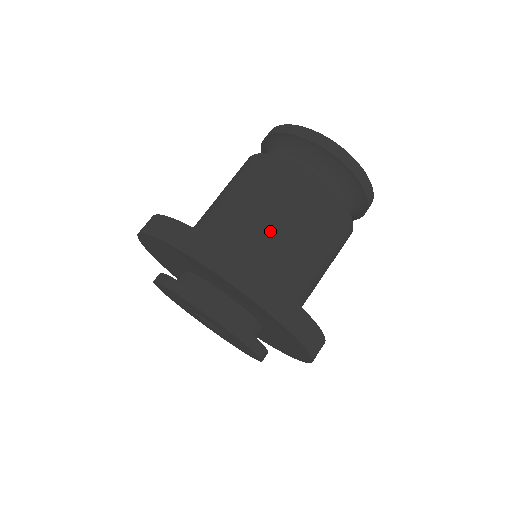
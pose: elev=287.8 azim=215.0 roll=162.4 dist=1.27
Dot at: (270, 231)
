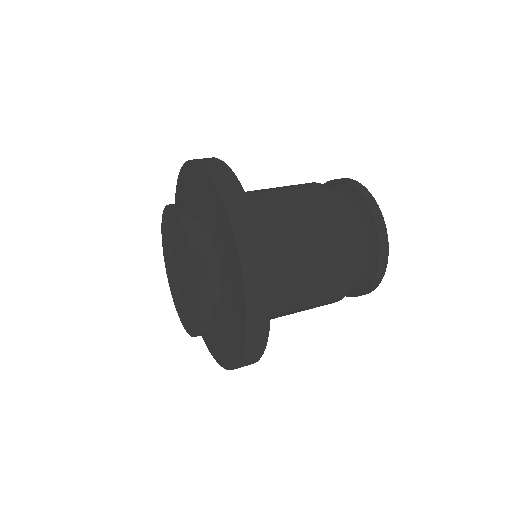
Dot at: (278, 210)
